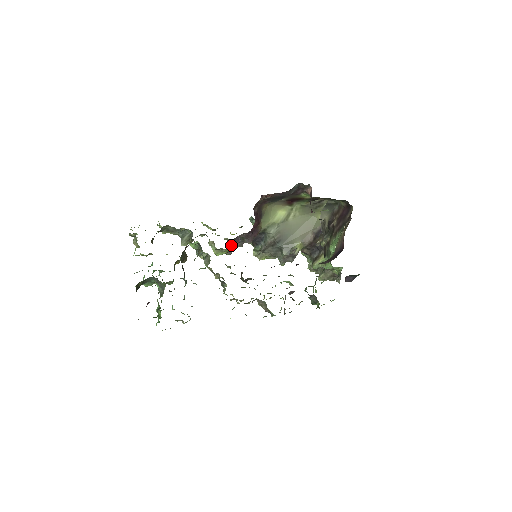
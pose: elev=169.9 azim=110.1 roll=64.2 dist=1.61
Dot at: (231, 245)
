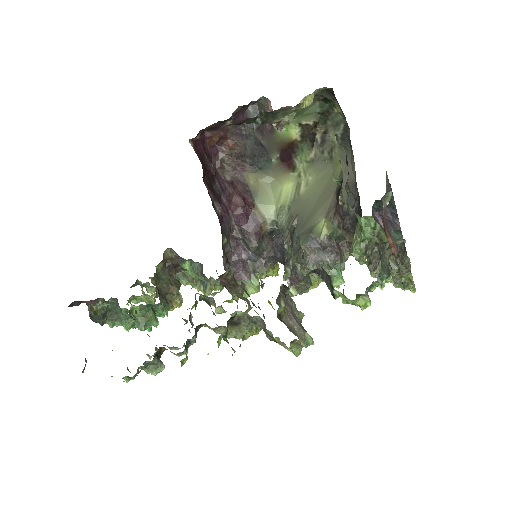
Dot at: (241, 264)
